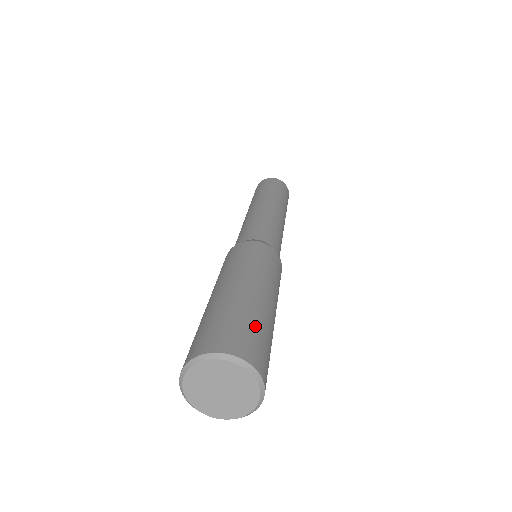
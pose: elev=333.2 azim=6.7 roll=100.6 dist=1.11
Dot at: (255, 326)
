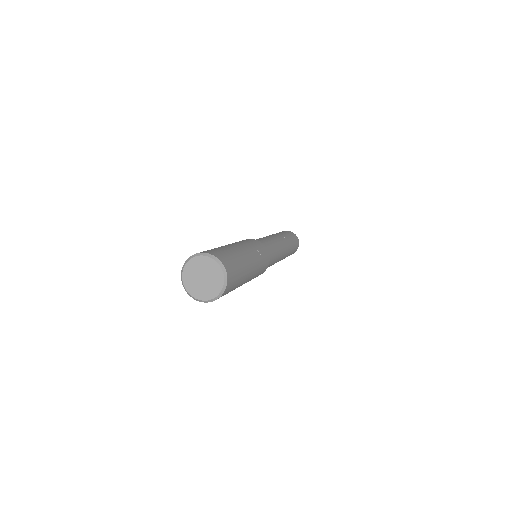
Dot at: (218, 249)
